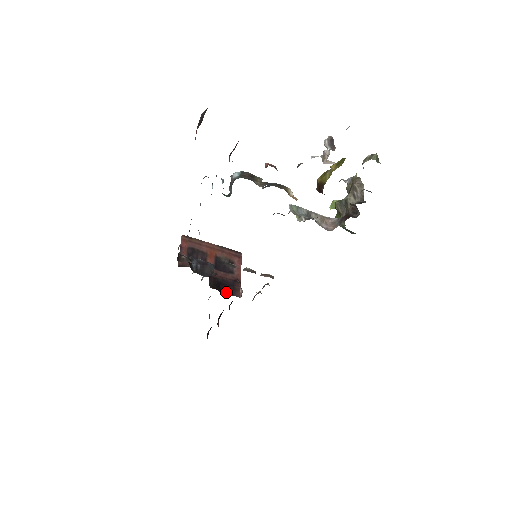
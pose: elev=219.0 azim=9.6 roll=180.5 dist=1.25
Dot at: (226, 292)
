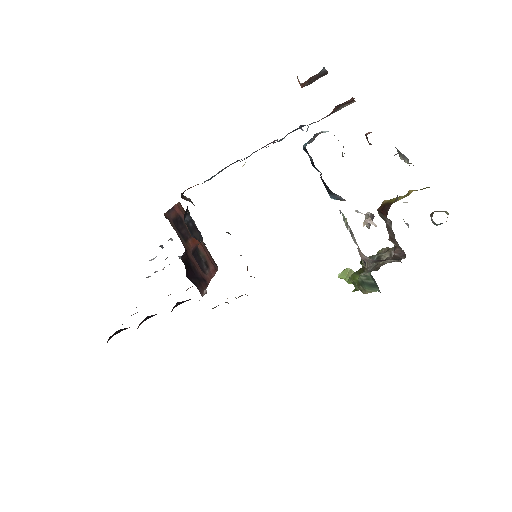
Dot at: (191, 279)
